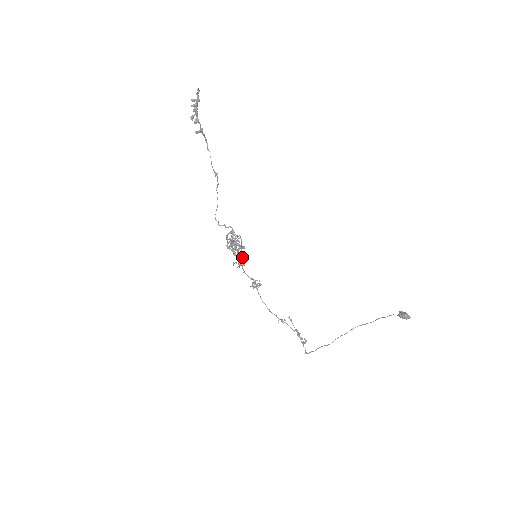
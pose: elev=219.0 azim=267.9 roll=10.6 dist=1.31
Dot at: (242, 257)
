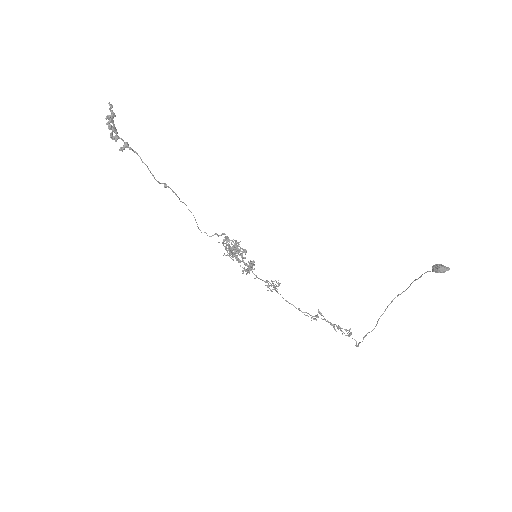
Dot at: (248, 262)
